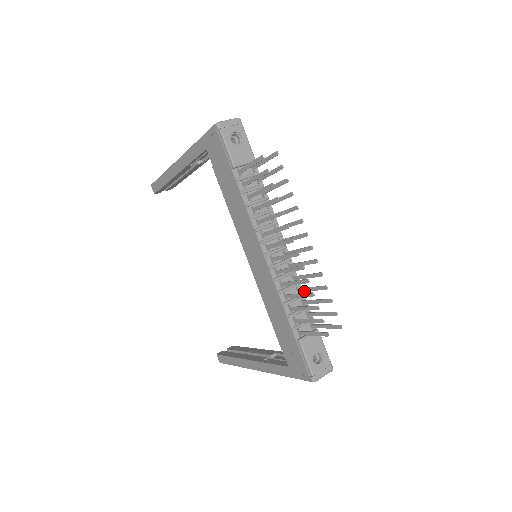
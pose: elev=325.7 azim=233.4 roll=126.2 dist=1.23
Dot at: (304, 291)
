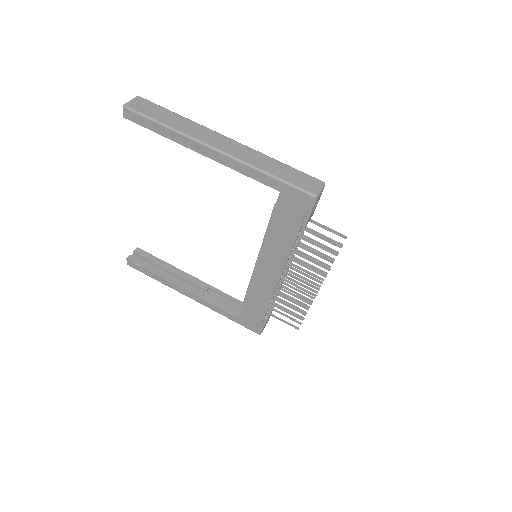
Dot at: (286, 292)
